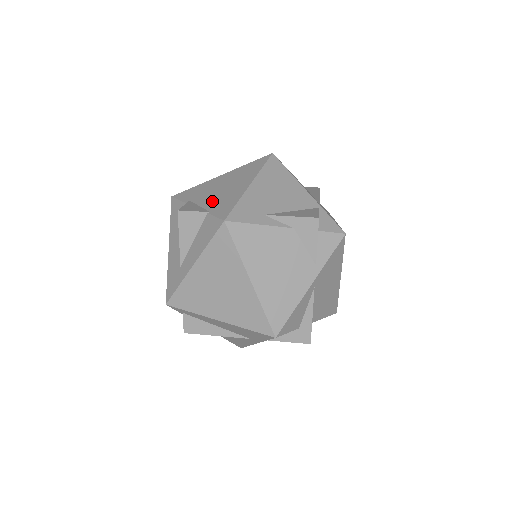
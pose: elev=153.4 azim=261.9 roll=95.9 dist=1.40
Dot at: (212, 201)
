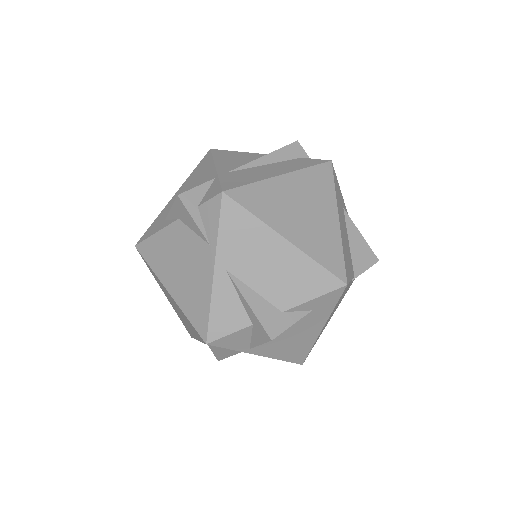
Dot at: occluded
